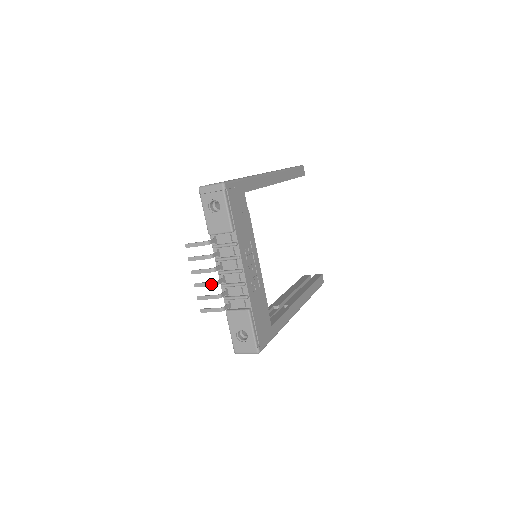
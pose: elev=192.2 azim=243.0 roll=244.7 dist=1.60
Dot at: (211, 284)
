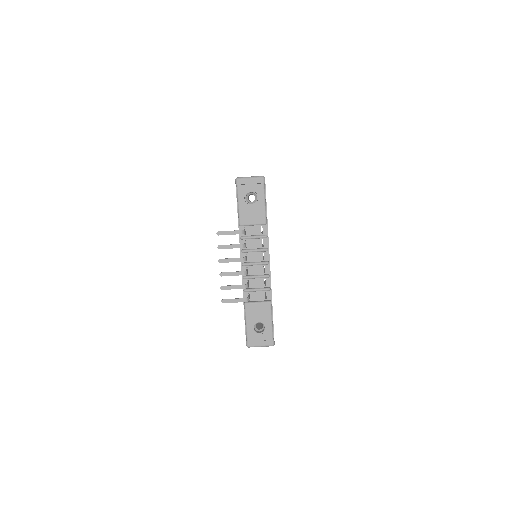
Dot at: (240, 273)
